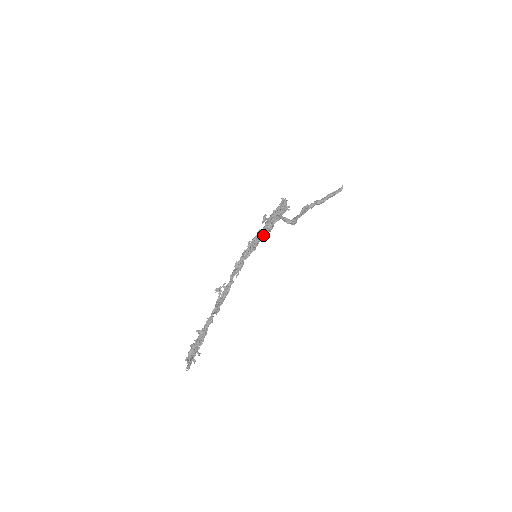
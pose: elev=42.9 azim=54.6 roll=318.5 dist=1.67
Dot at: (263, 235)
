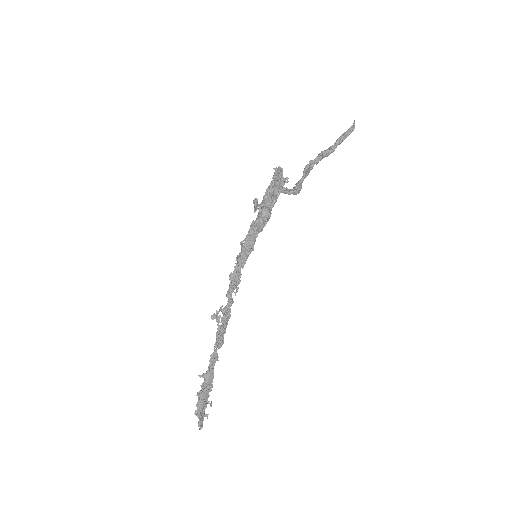
Dot at: (259, 228)
